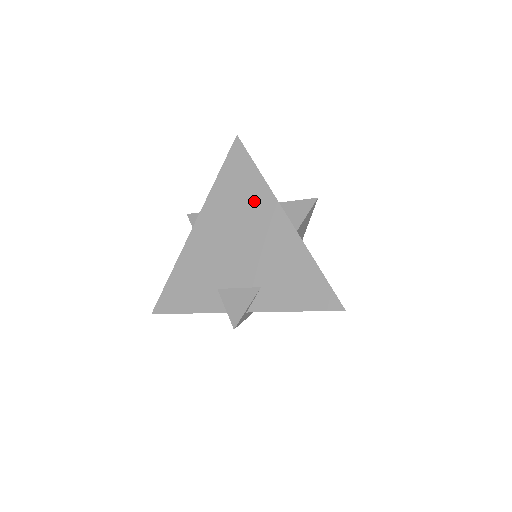
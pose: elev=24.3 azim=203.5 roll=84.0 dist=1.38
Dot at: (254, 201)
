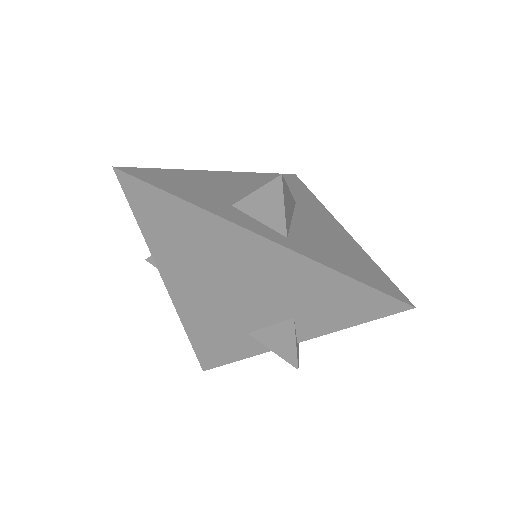
Dot at: (208, 237)
